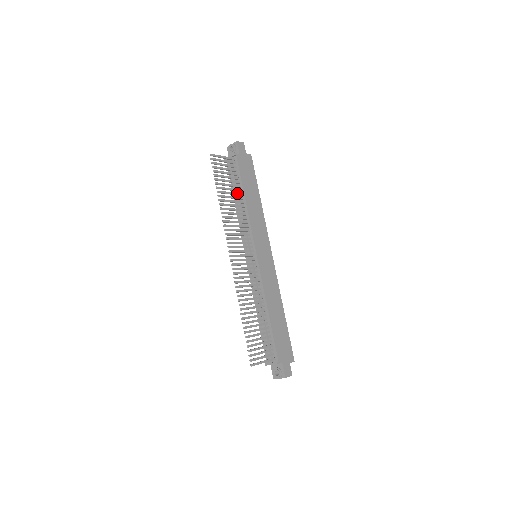
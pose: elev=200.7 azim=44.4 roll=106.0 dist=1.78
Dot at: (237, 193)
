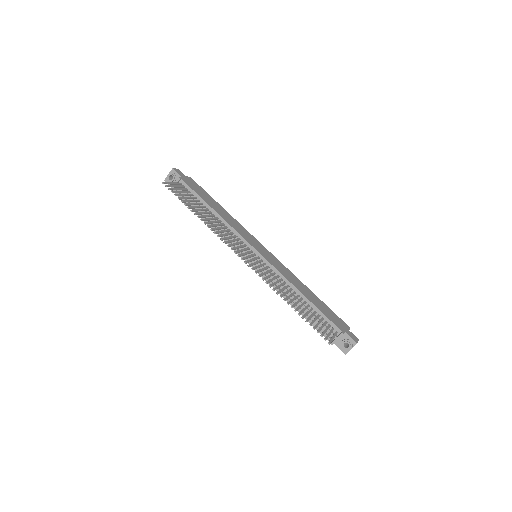
Dot at: (205, 209)
